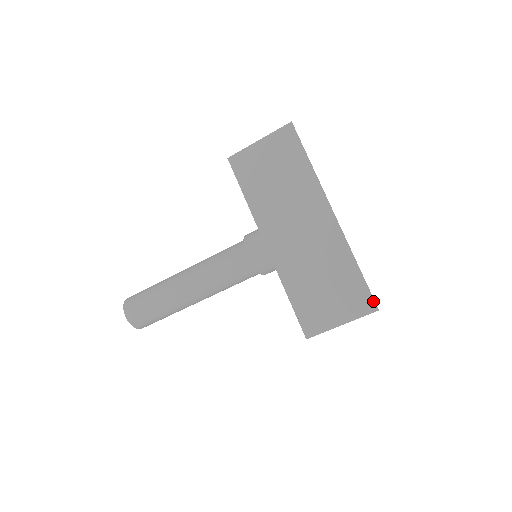
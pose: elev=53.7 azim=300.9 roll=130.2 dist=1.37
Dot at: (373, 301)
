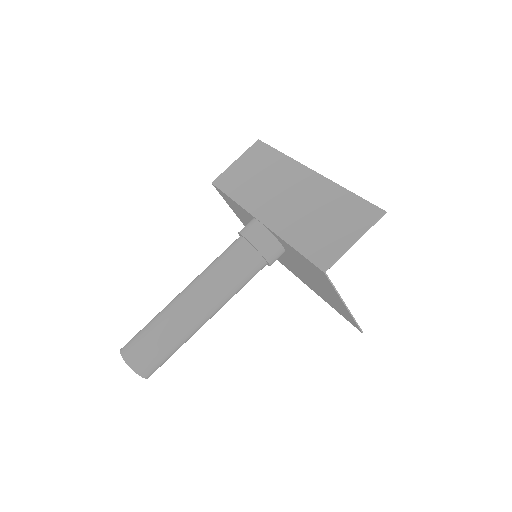
Dot at: (377, 208)
